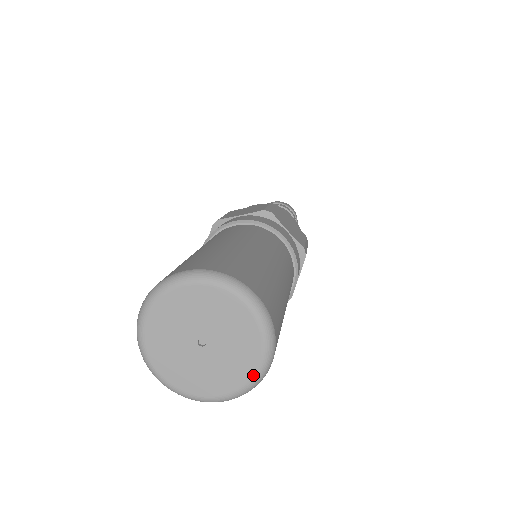
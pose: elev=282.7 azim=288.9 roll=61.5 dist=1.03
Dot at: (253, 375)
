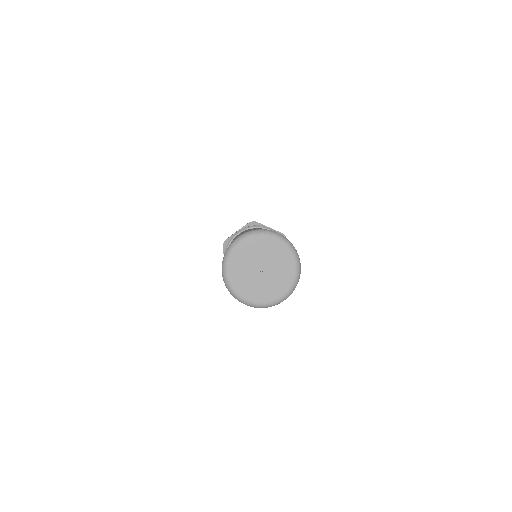
Dot at: (294, 274)
